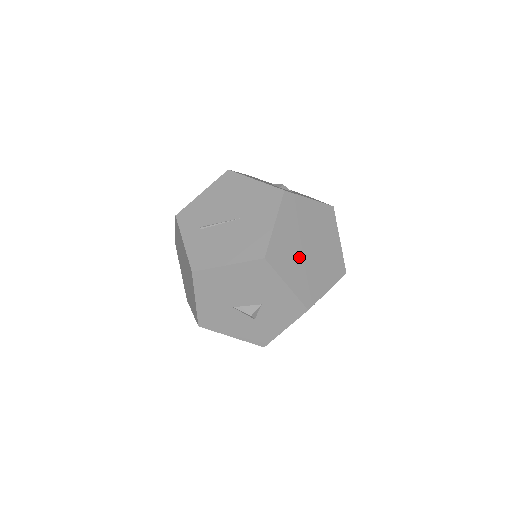
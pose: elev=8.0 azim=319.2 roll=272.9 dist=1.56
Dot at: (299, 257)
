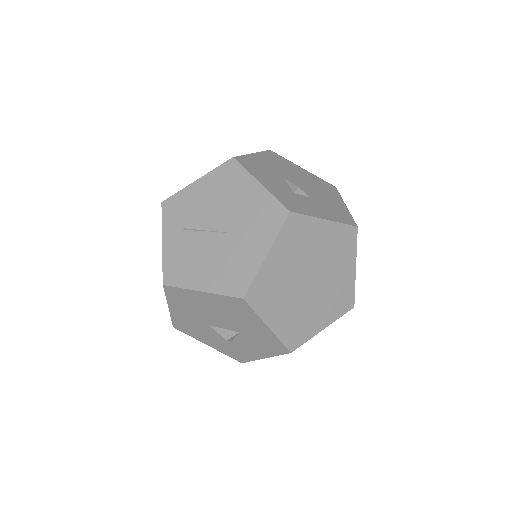
Dot at: (293, 293)
